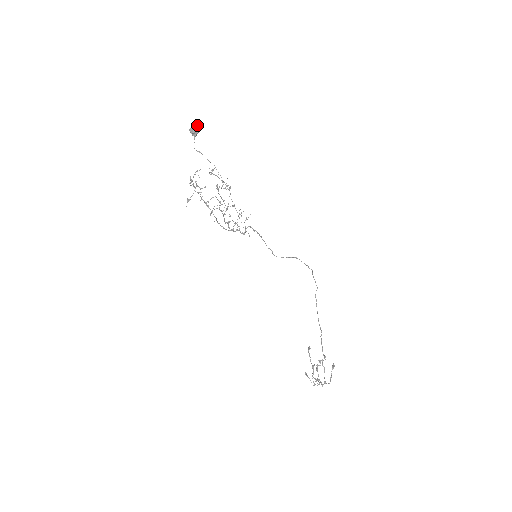
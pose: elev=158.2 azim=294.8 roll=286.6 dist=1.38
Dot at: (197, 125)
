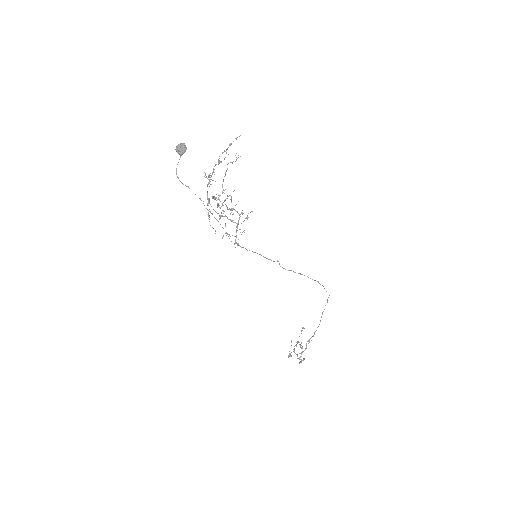
Dot at: (183, 145)
